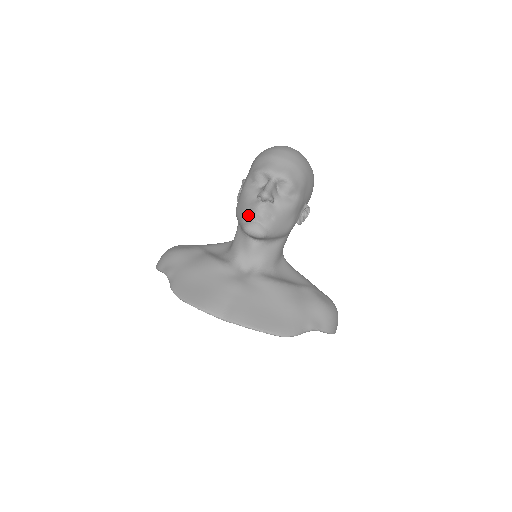
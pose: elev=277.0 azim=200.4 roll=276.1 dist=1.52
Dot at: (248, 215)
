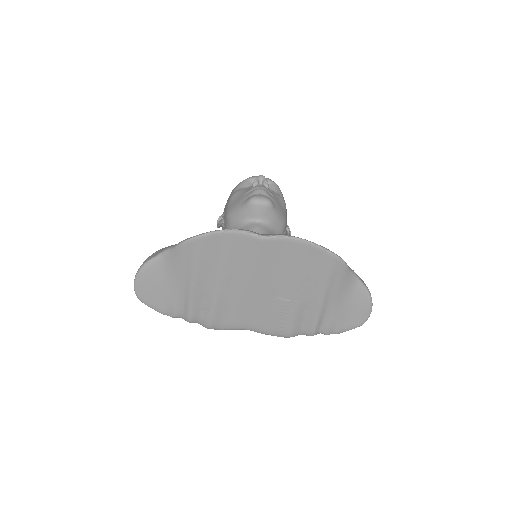
Dot at: (249, 194)
